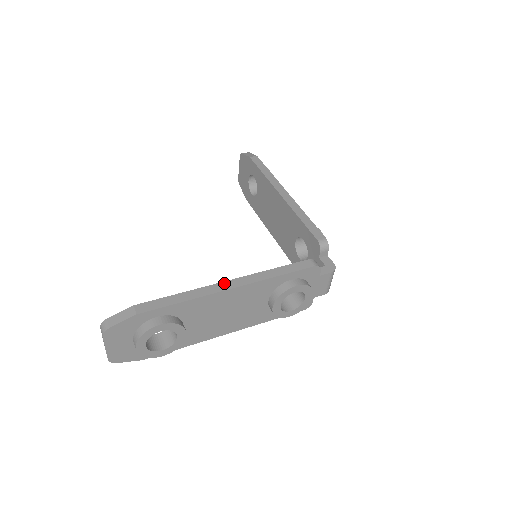
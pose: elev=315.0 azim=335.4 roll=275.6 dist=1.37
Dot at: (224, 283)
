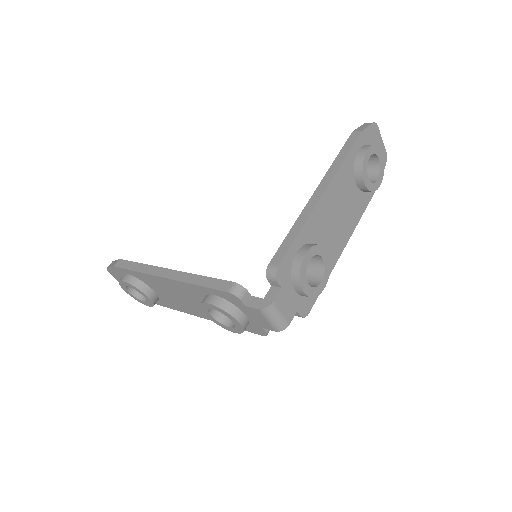
Dot at: (165, 270)
